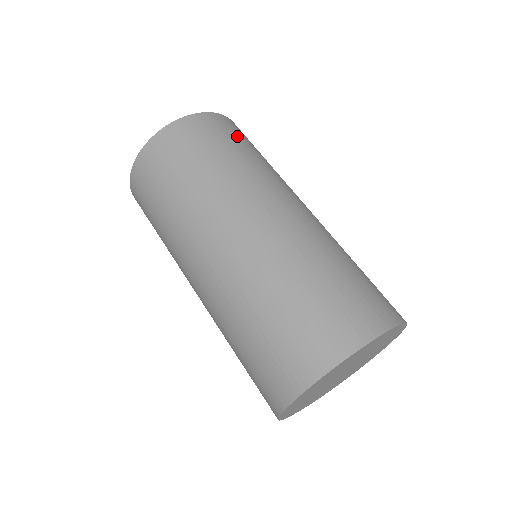
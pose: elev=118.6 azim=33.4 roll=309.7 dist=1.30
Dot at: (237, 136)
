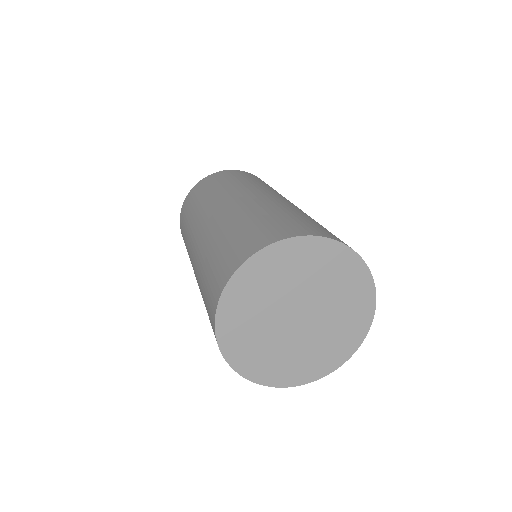
Dot at: (267, 184)
